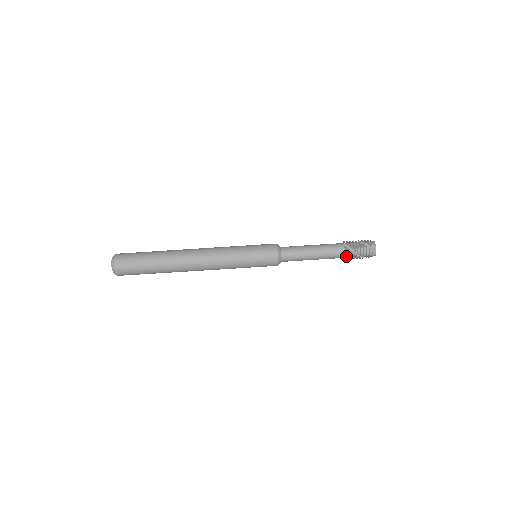
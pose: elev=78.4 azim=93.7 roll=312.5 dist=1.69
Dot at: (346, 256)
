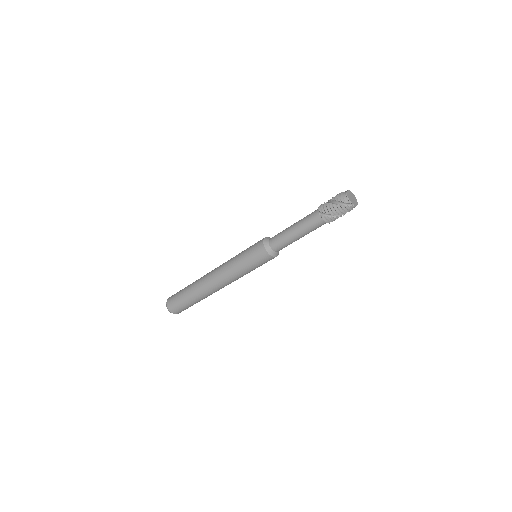
Dot at: (327, 222)
